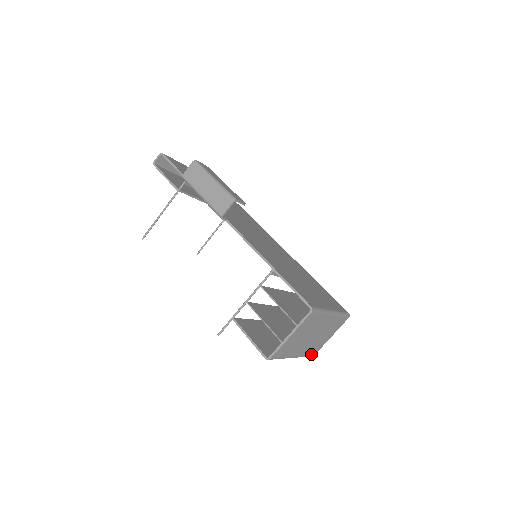
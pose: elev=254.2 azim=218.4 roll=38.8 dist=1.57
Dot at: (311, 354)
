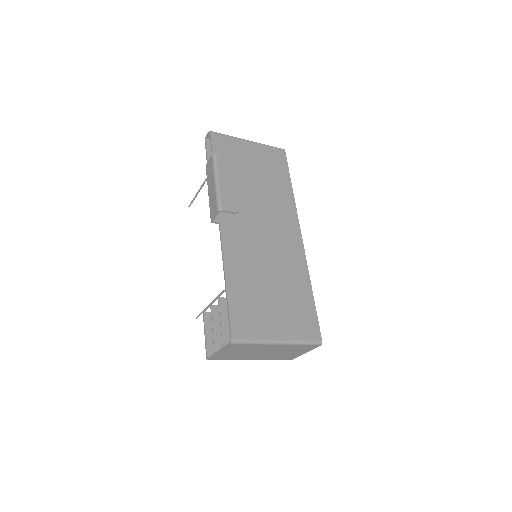
Dot at: (285, 359)
